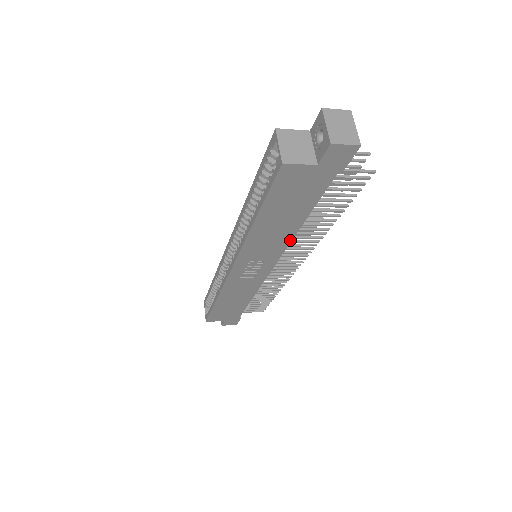
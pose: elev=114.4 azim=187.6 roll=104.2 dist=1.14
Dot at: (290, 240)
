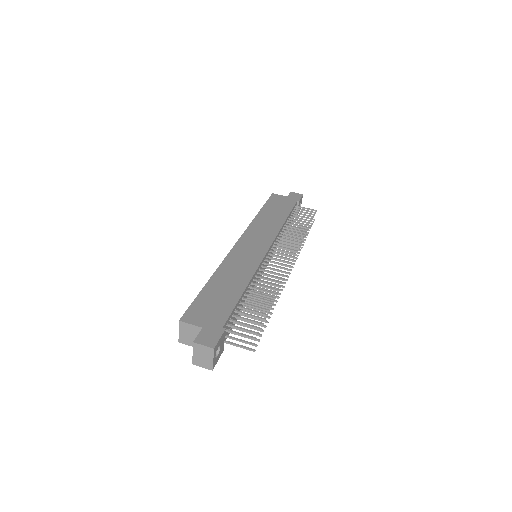
Dot at: occluded
